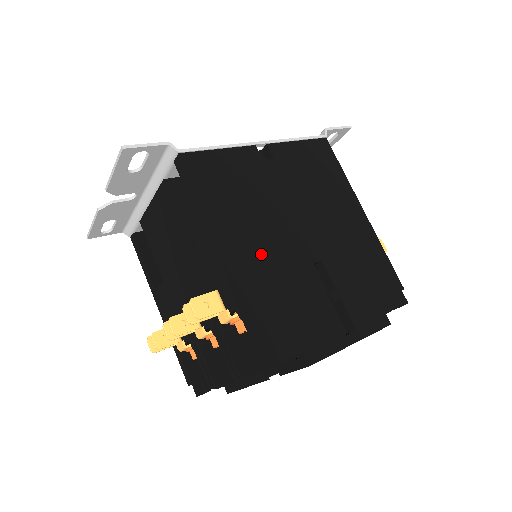
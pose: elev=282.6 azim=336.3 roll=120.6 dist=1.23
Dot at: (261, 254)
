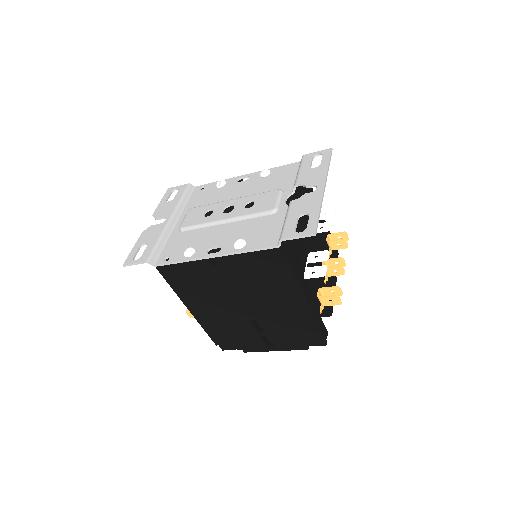
Dot at: (214, 314)
